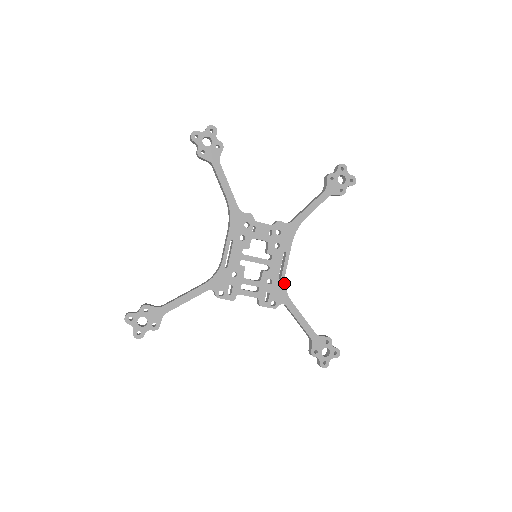
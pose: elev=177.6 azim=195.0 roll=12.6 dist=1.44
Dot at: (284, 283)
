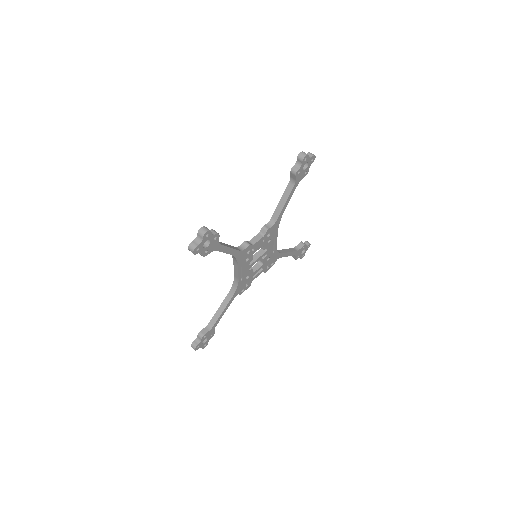
Dot at: (276, 251)
